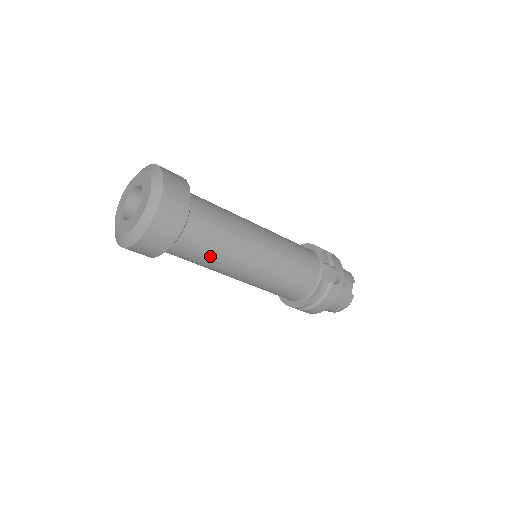
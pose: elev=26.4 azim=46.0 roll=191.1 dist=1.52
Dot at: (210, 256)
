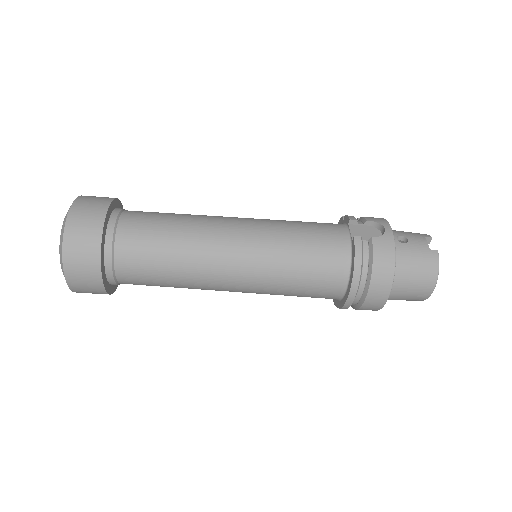
Dot at: (166, 258)
